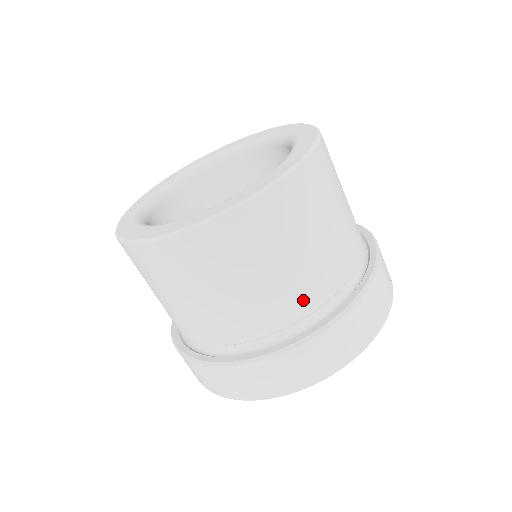
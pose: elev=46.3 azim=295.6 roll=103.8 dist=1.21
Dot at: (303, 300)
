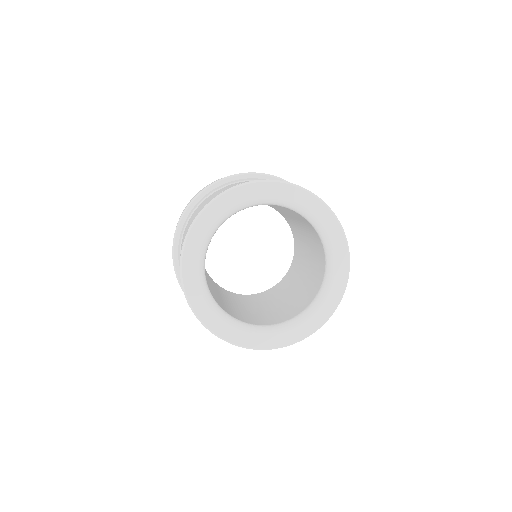
Dot at: occluded
